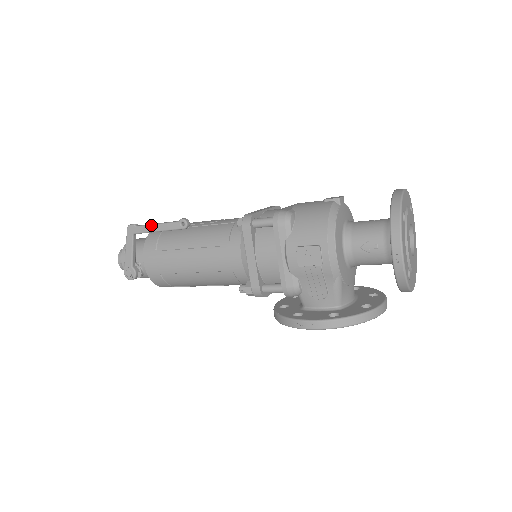
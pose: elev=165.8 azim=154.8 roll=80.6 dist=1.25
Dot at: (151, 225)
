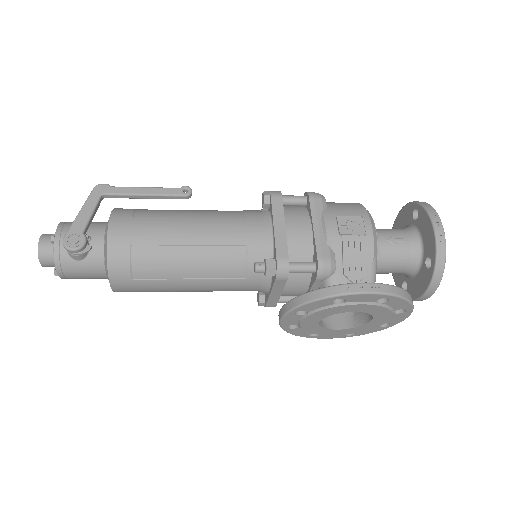
Dot at: (137, 187)
